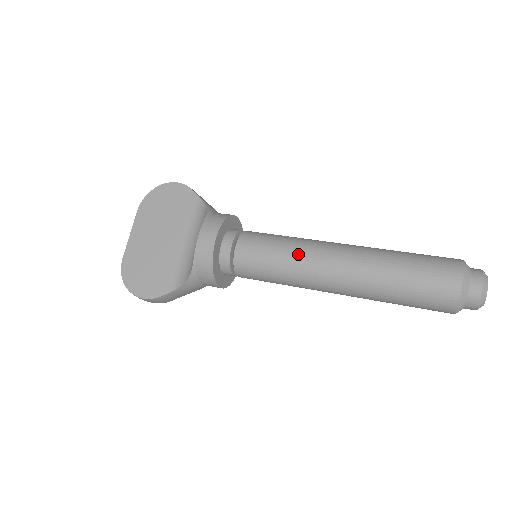
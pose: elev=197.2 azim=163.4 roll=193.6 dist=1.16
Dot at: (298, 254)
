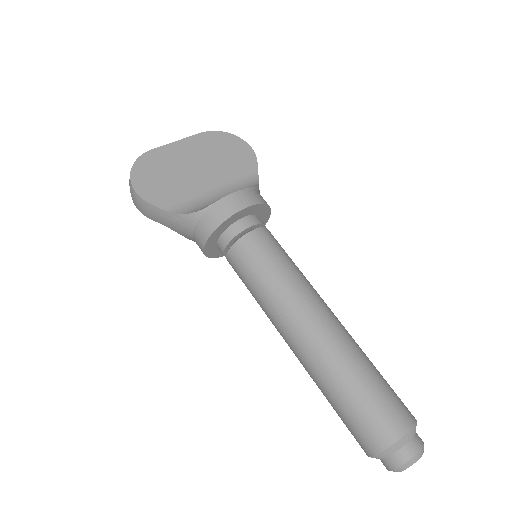
Dot at: (296, 284)
